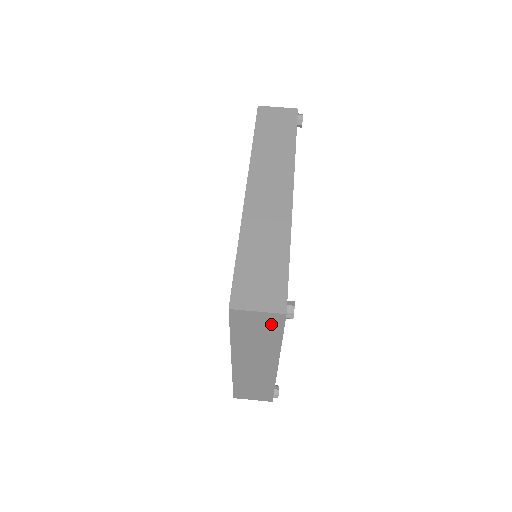
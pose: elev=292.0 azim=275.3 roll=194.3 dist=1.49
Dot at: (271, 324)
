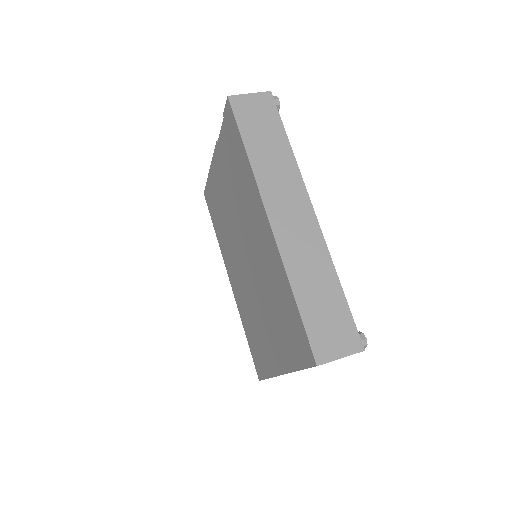
Dot at: occluded
